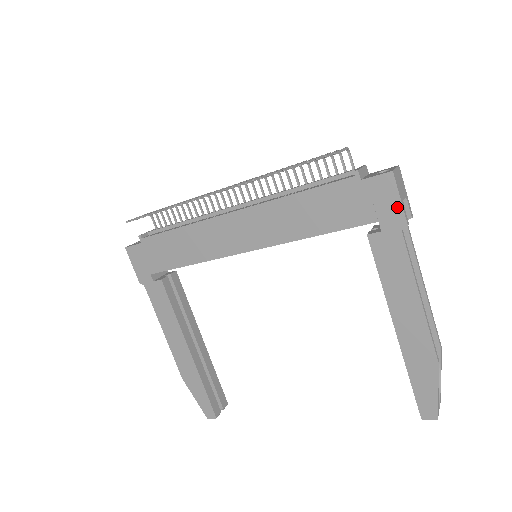
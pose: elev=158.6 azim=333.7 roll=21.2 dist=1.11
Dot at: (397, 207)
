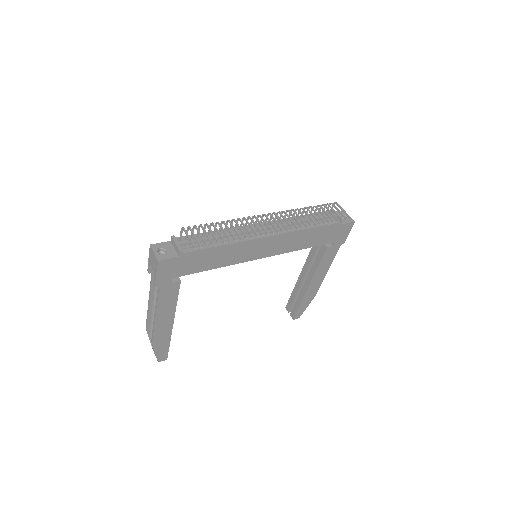
Dot at: (346, 236)
